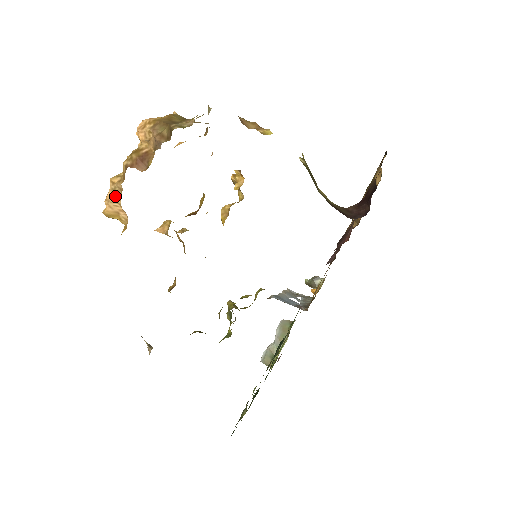
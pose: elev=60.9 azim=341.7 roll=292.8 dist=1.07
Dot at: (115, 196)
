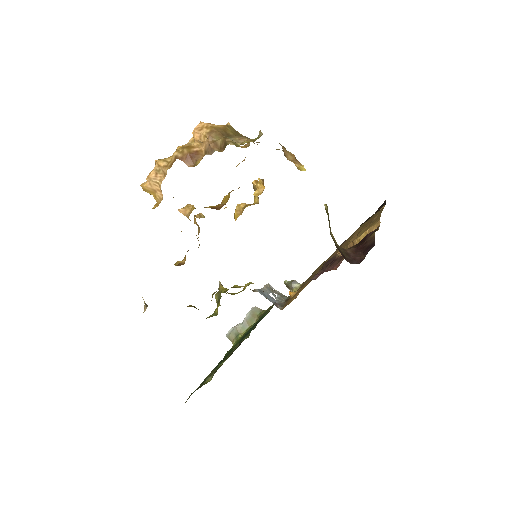
Dot at: (157, 177)
